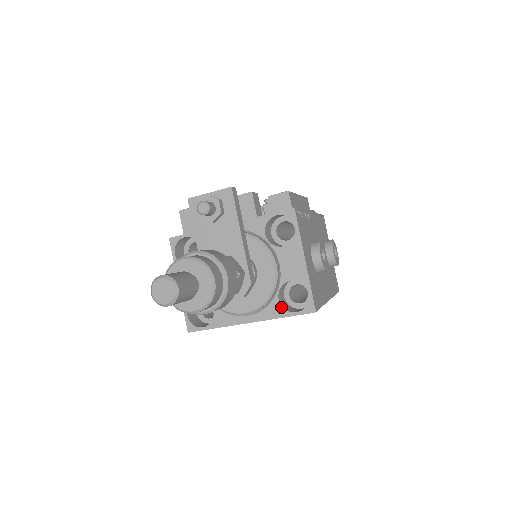
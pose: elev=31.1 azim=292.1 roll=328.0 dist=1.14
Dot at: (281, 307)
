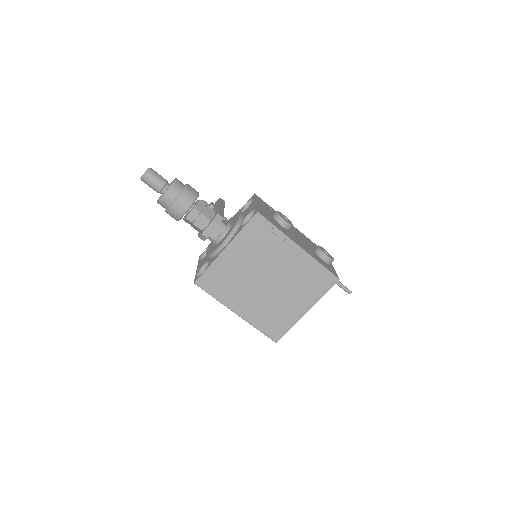
Dot at: (241, 227)
